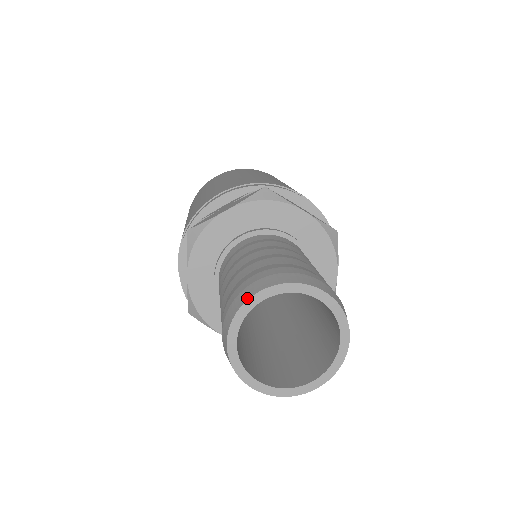
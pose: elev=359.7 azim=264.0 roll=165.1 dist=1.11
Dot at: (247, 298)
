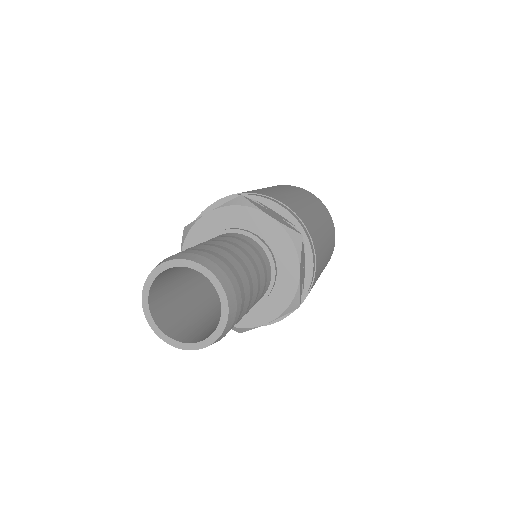
Dot at: (154, 268)
